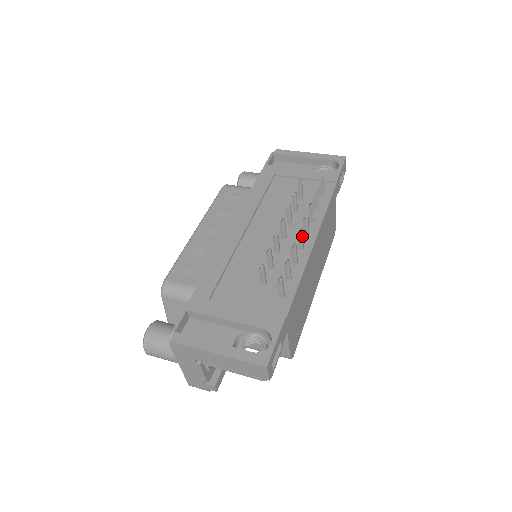
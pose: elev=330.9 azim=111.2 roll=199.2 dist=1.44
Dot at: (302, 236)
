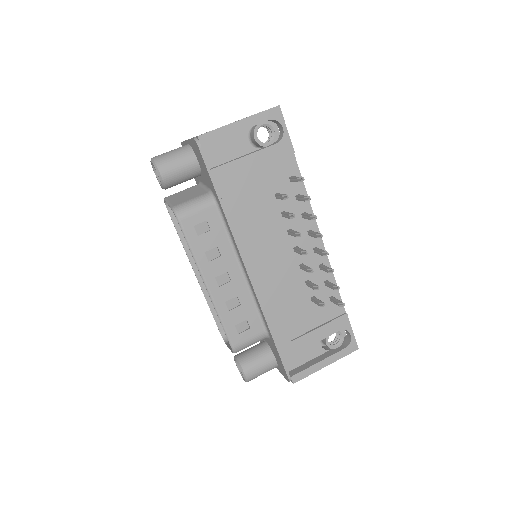
Dot at: occluded
